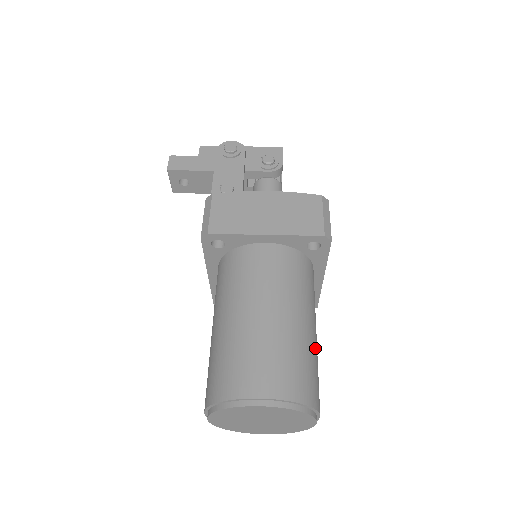
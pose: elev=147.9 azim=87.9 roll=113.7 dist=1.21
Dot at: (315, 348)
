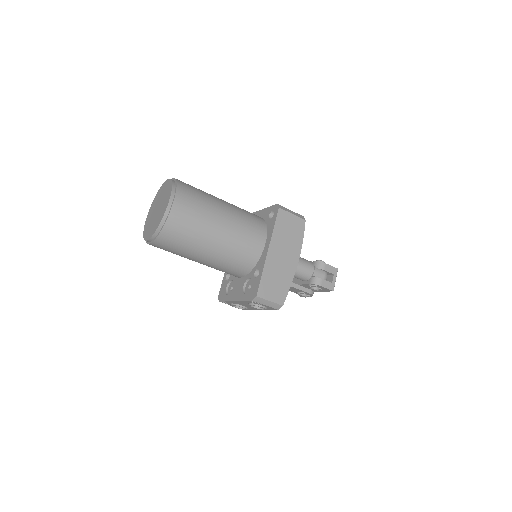
Dot at: (212, 208)
